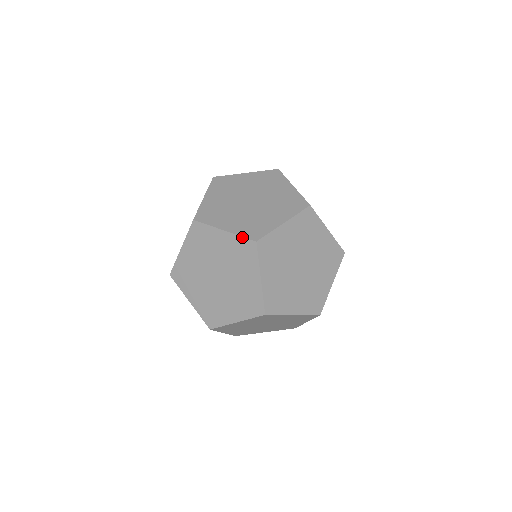
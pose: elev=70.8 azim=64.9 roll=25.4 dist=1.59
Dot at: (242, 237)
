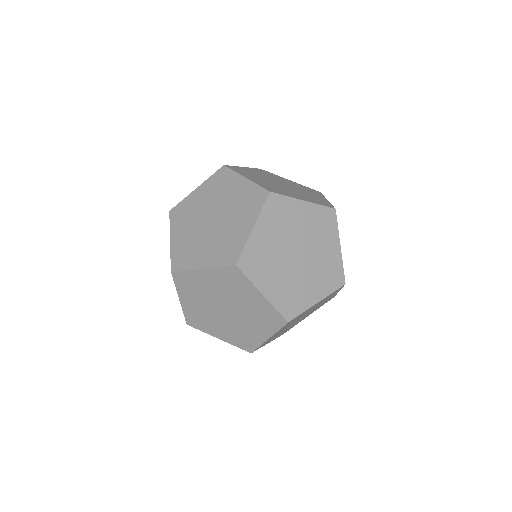
Dot at: (212, 175)
